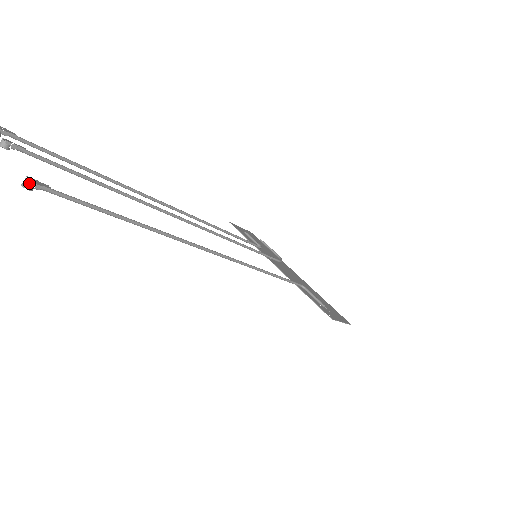
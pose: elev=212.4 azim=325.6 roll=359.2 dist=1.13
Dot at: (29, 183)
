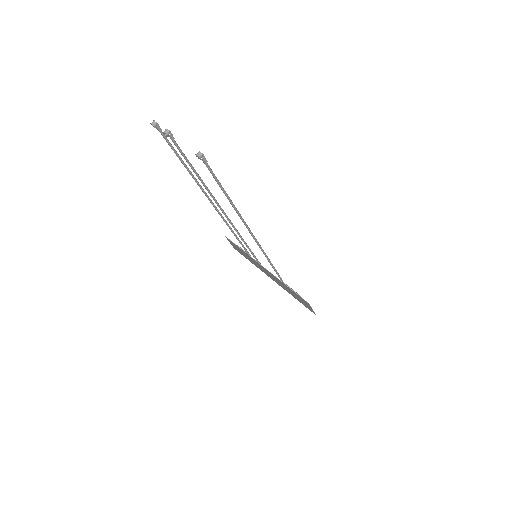
Dot at: (202, 154)
